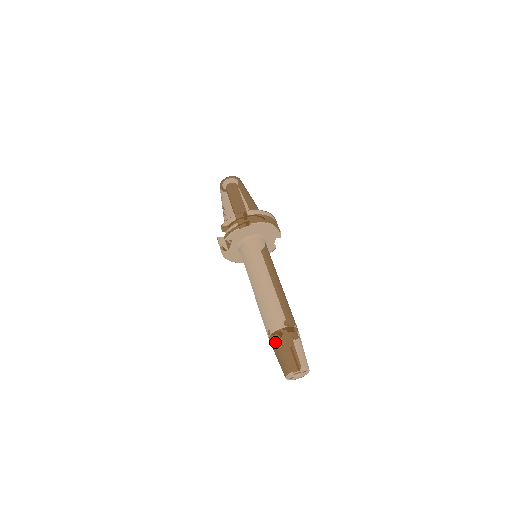
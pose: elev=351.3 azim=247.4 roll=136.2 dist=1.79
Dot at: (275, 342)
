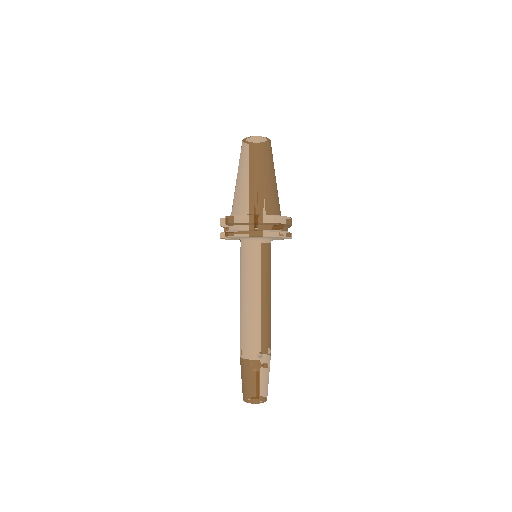
Dot at: (243, 368)
